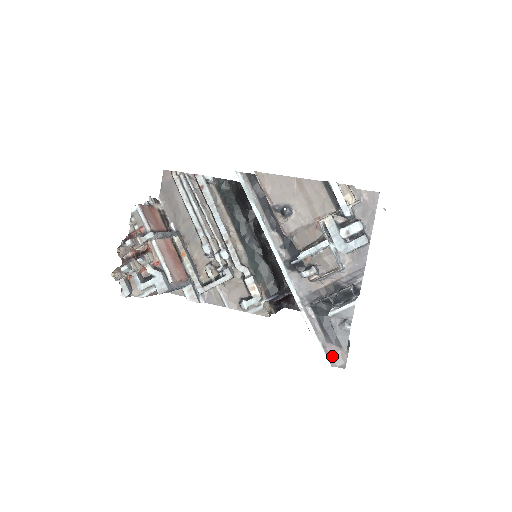
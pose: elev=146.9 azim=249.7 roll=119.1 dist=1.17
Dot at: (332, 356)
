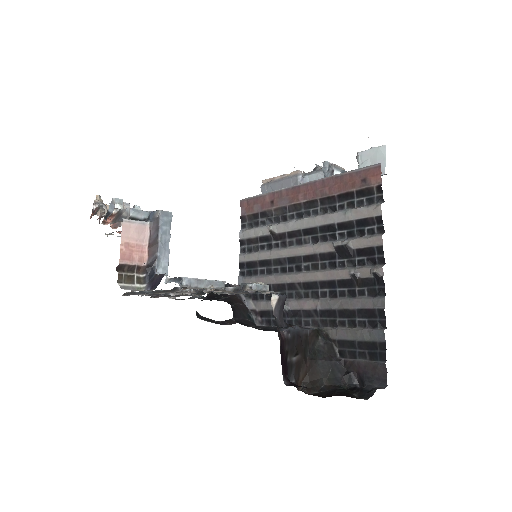
Dot at: occluded
